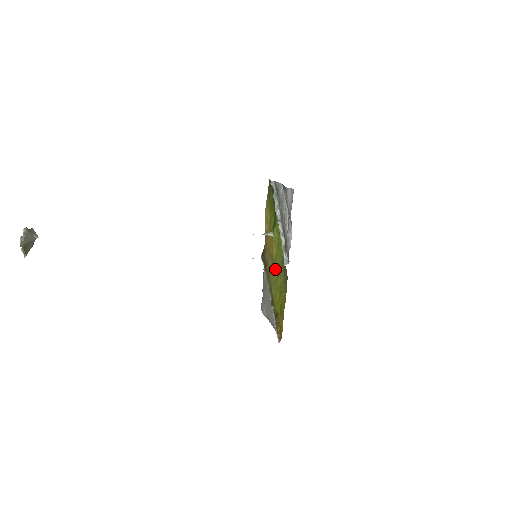
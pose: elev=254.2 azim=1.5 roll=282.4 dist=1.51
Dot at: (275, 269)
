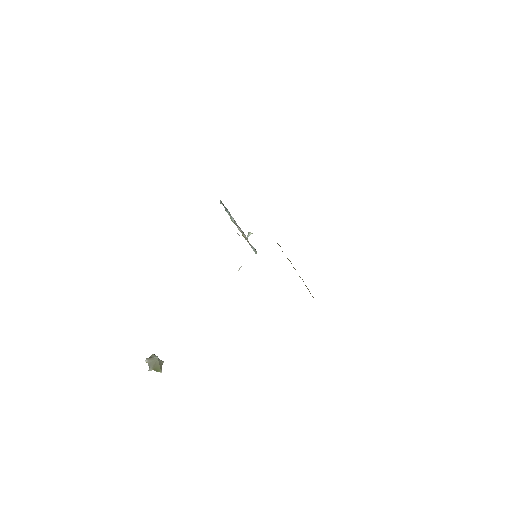
Dot at: occluded
